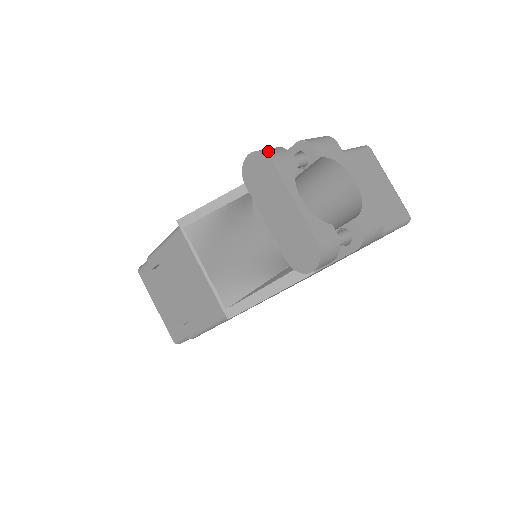
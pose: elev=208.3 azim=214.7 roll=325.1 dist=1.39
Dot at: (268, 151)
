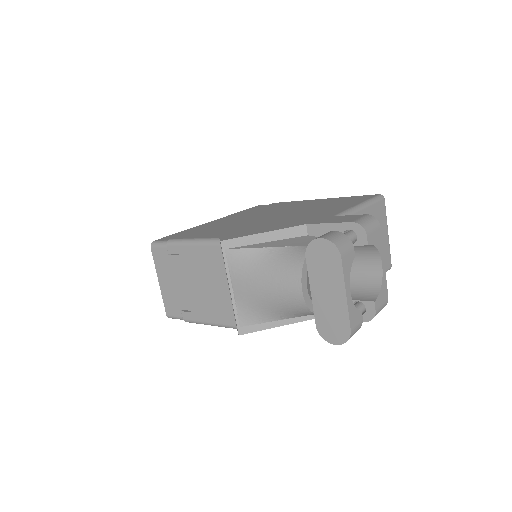
Dot at: (339, 243)
